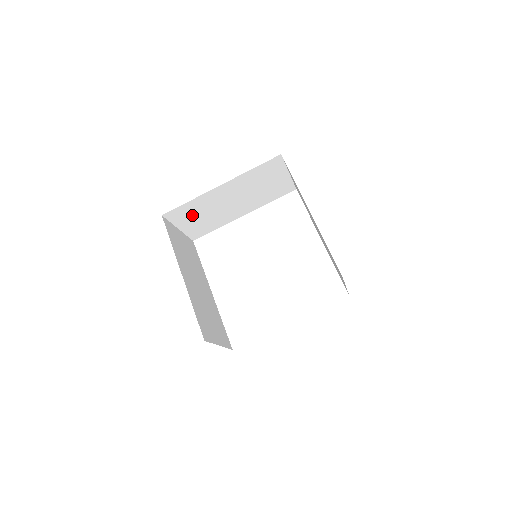
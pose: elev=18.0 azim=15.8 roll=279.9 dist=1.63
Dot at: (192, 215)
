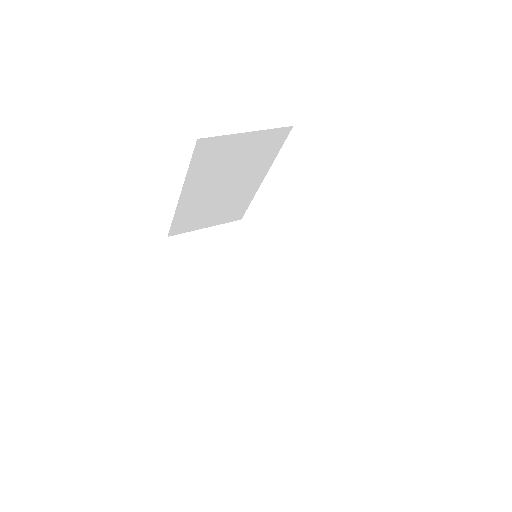
Dot at: occluded
